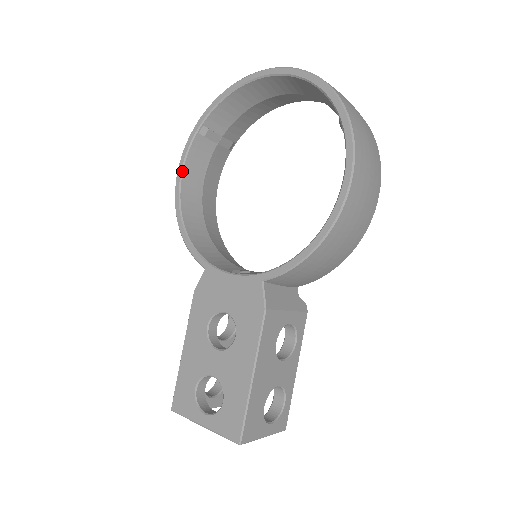
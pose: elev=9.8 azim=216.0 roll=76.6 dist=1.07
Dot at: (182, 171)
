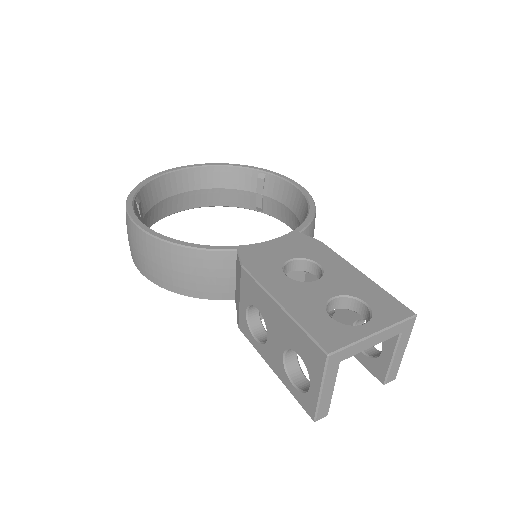
Dot at: occluded
